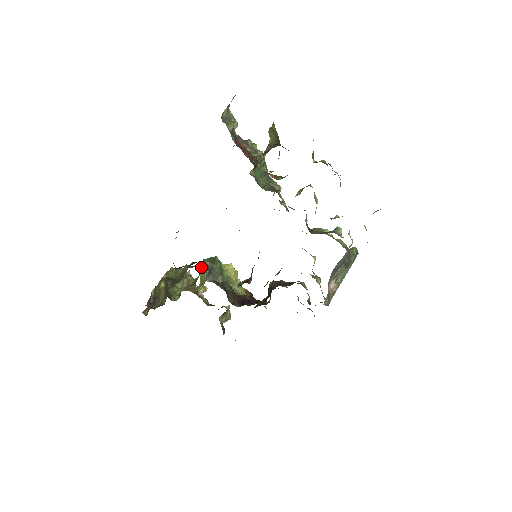
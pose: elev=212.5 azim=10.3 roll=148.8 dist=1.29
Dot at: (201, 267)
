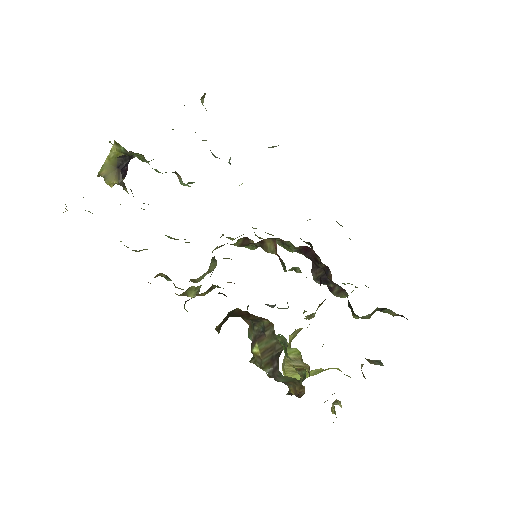
Dot at: occluded
